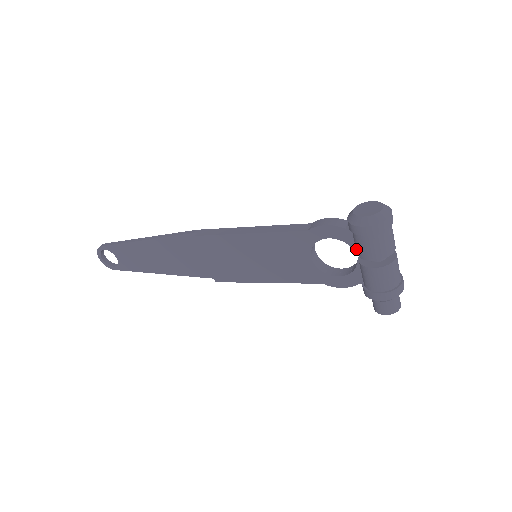
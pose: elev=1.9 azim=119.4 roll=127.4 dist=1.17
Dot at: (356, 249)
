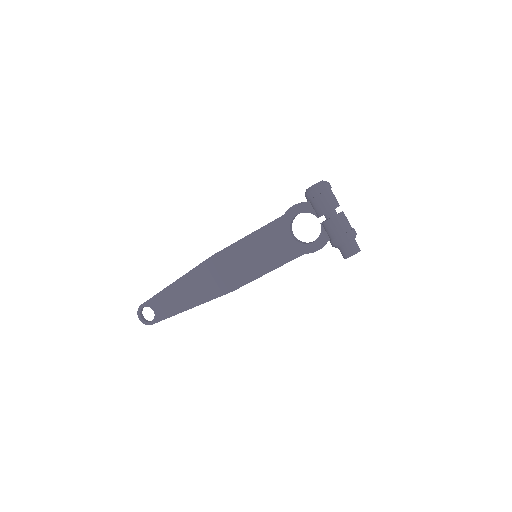
Dot at: (316, 213)
